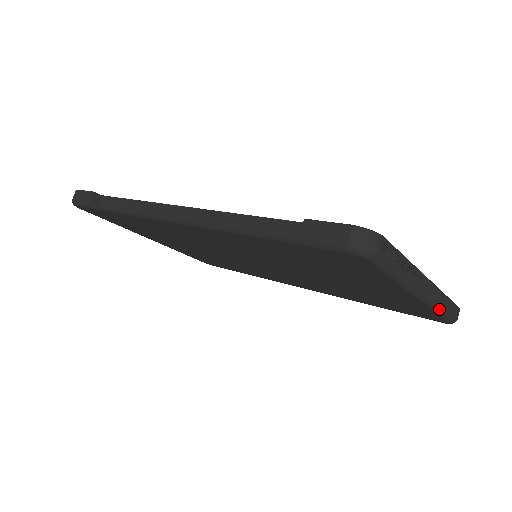
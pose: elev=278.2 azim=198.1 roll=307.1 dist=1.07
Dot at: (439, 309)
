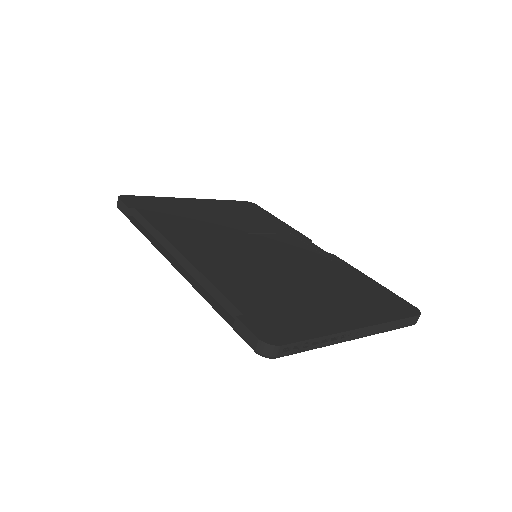
Dot at: (382, 332)
